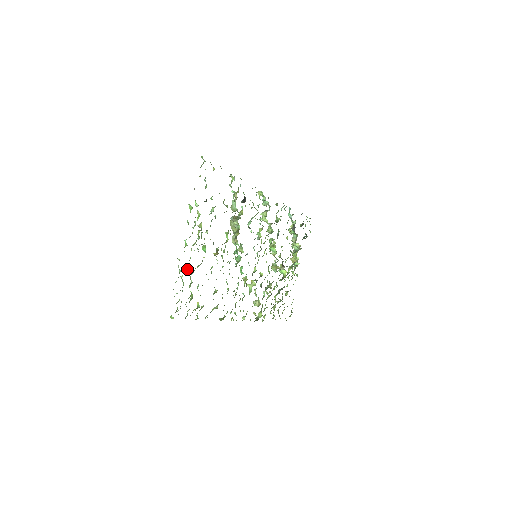
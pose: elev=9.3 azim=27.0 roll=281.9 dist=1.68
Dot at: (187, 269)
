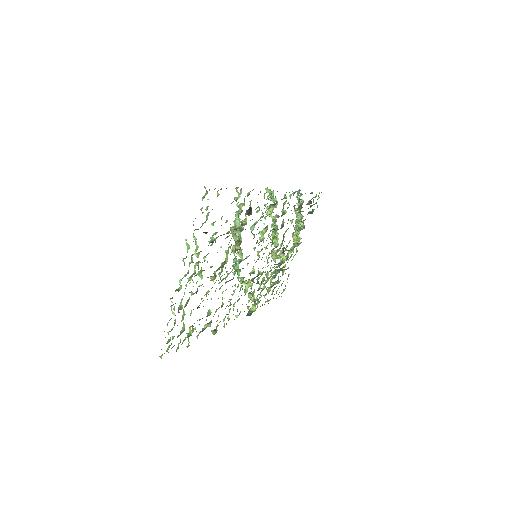
Dot at: (180, 305)
